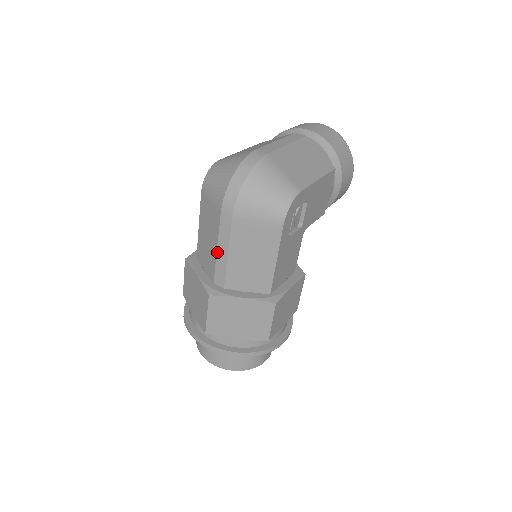
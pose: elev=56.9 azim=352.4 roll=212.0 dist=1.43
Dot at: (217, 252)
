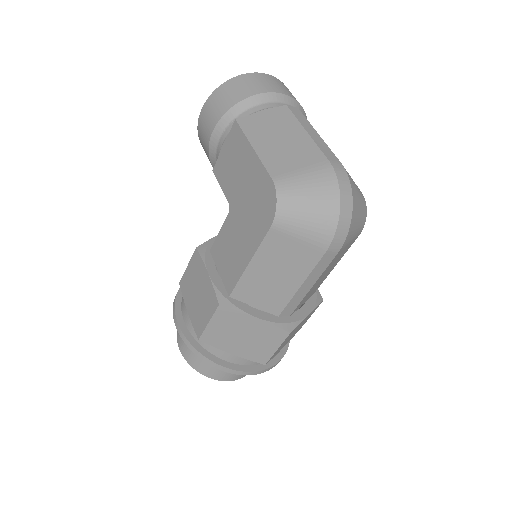
Dot at: (300, 288)
